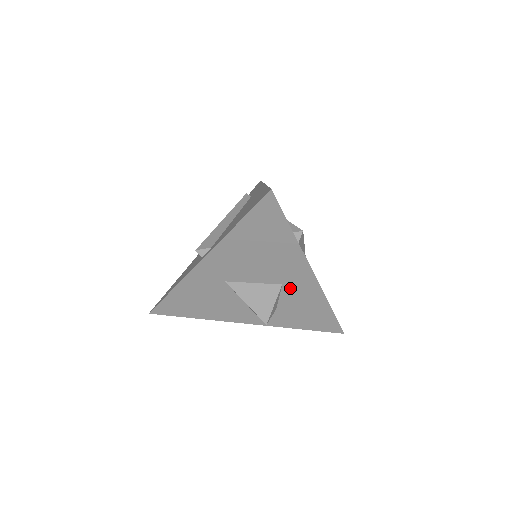
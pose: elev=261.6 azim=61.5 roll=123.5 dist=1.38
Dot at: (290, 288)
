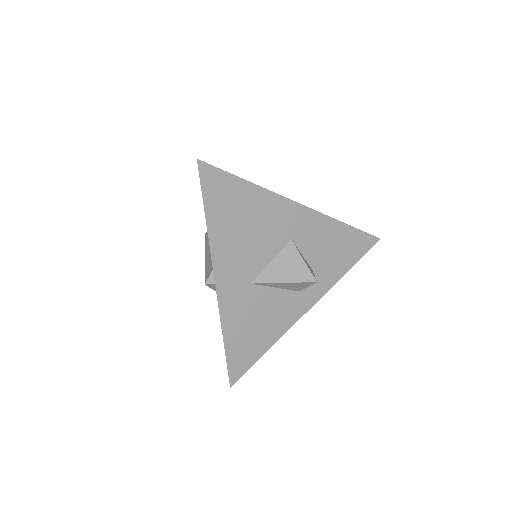
Dot at: (300, 237)
